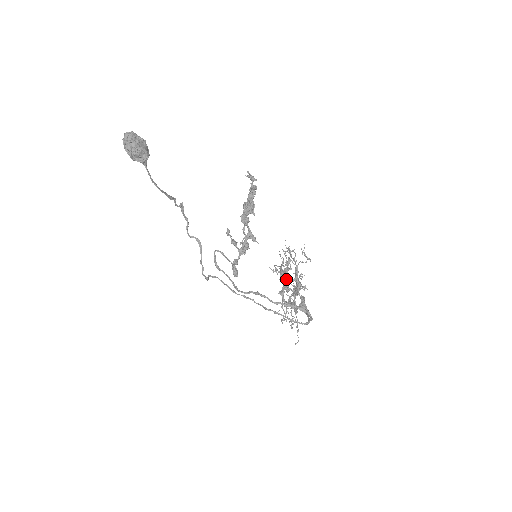
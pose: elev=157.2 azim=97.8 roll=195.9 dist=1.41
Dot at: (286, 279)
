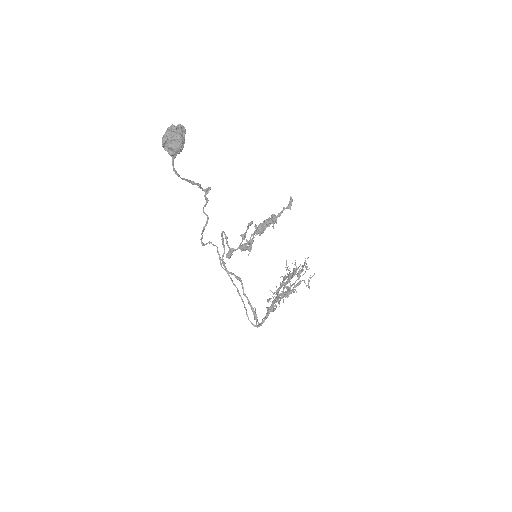
Dot at: (288, 281)
